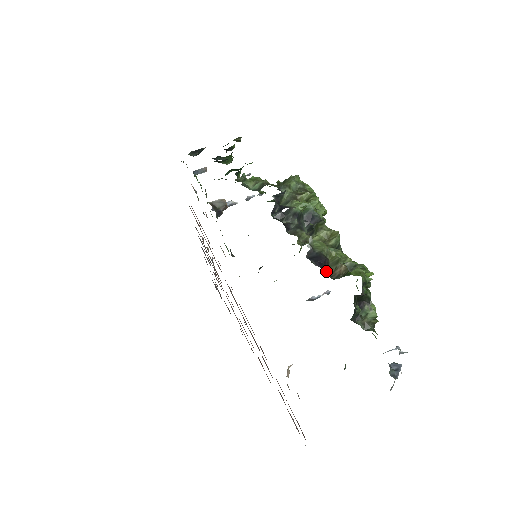
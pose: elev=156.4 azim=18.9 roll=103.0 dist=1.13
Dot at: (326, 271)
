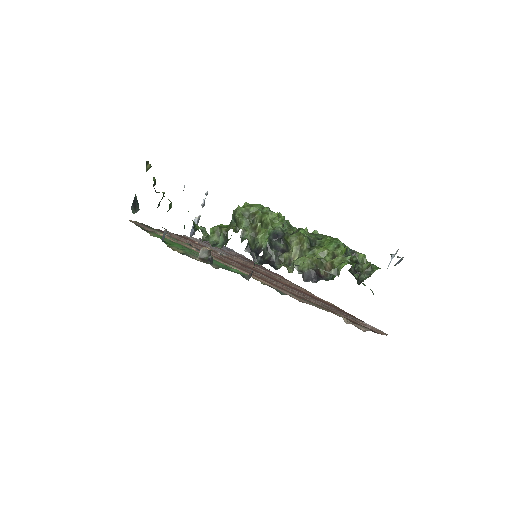
Dot at: (321, 276)
